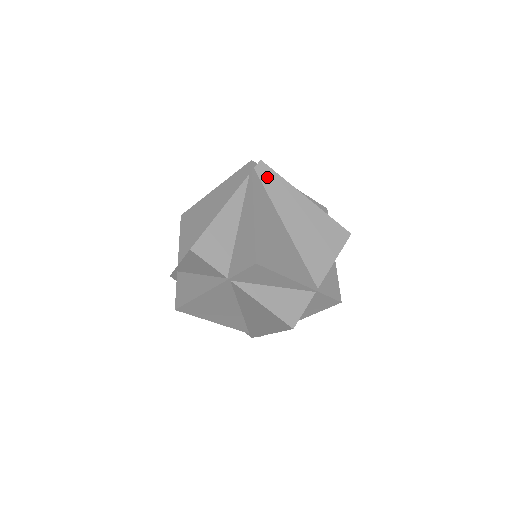
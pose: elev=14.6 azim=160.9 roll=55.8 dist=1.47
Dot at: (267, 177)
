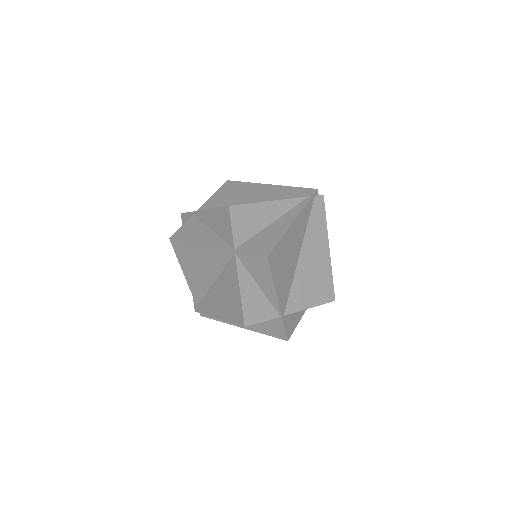
Dot at: (318, 210)
